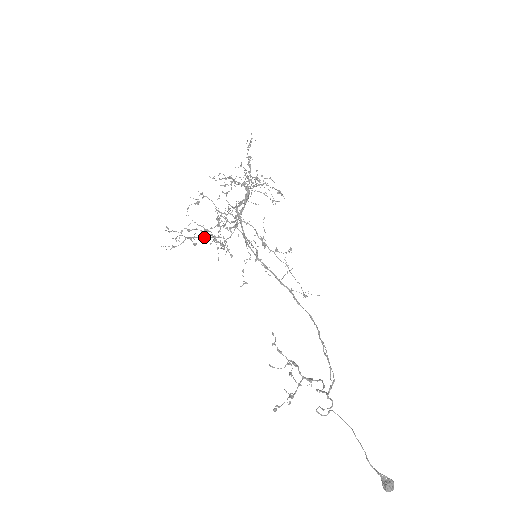
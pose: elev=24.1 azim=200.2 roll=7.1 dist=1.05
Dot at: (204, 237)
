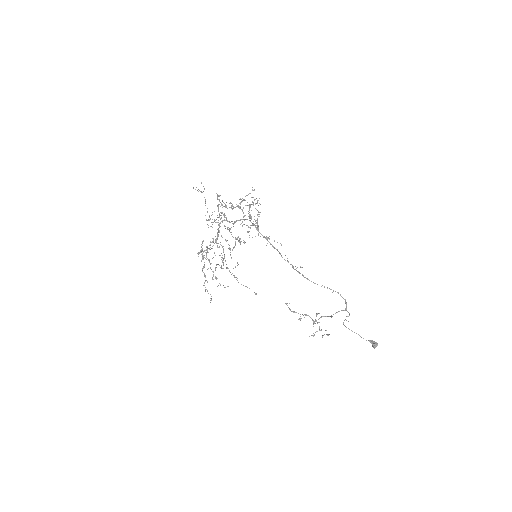
Dot at: occluded
